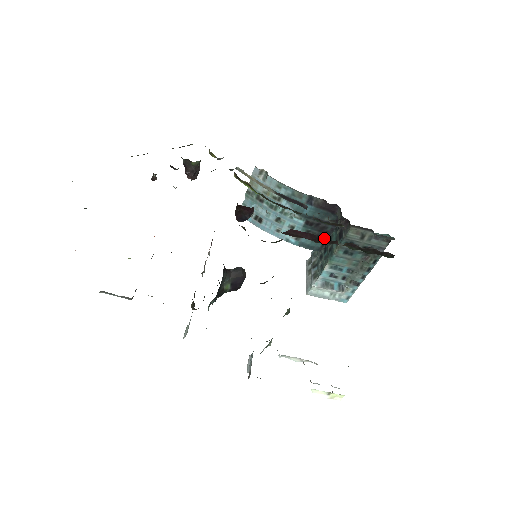
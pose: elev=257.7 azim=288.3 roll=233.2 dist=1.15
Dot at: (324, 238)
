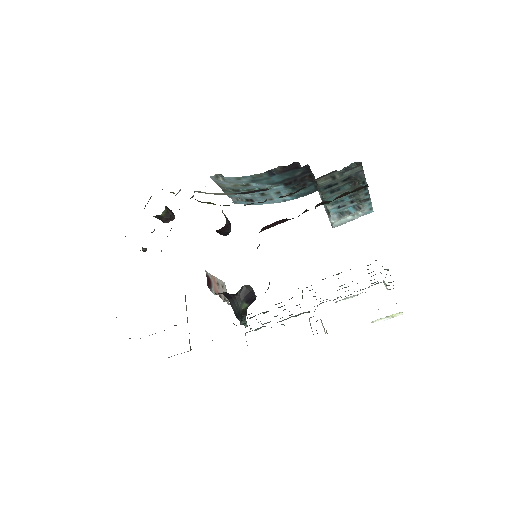
Dot at: (311, 182)
